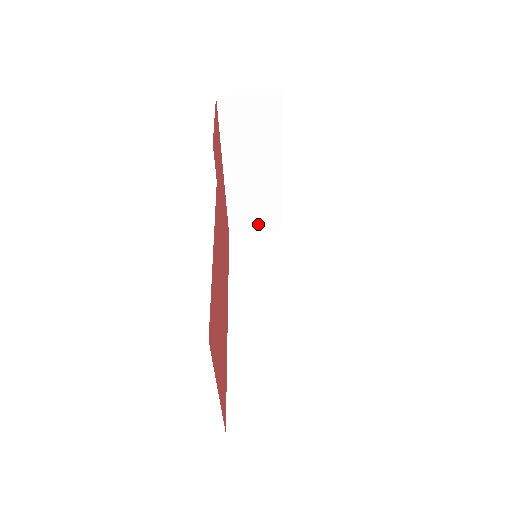
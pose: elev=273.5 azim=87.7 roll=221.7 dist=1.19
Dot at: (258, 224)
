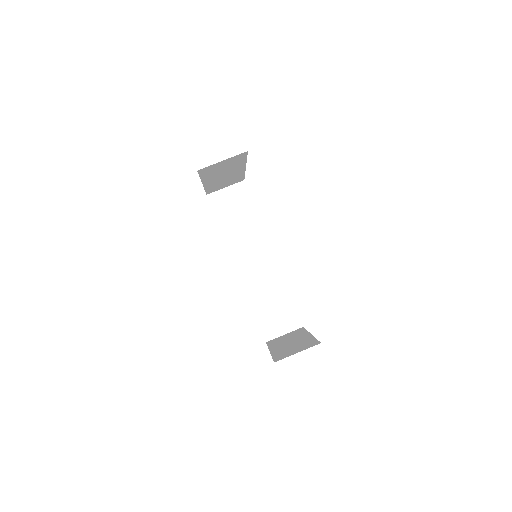
Dot at: occluded
